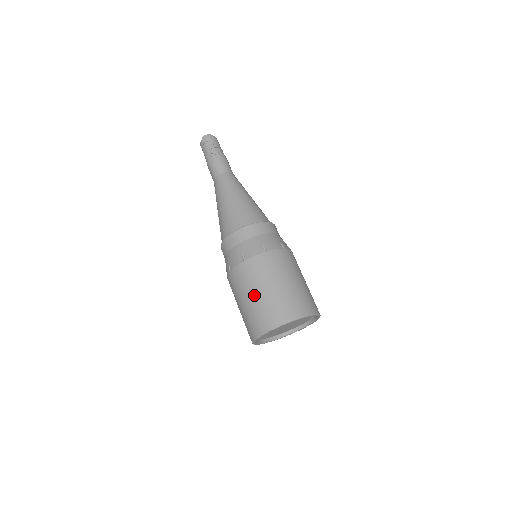
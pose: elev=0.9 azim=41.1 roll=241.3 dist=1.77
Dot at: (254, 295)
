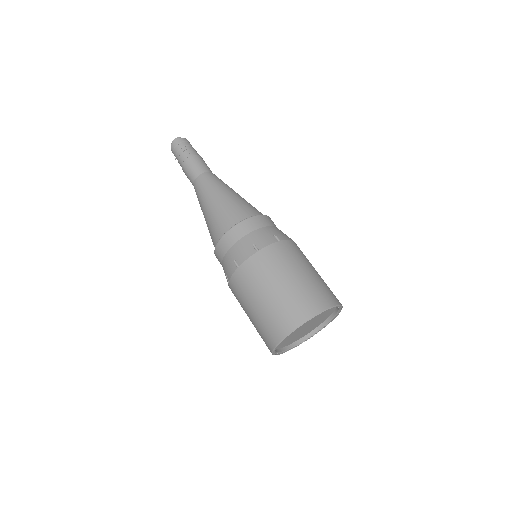
Dot at: (277, 286)
